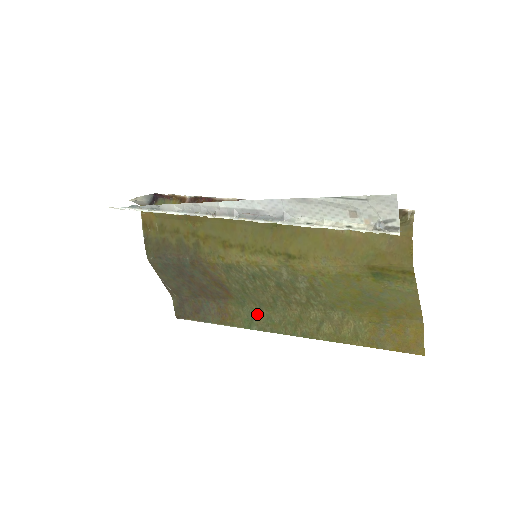
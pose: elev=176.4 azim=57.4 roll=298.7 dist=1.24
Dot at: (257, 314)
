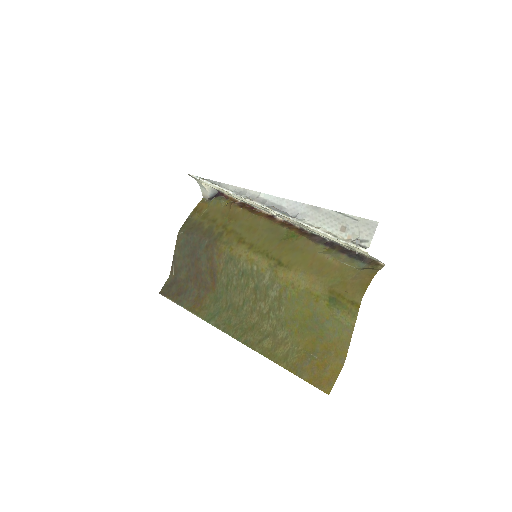
Dot at: (222, 312)
